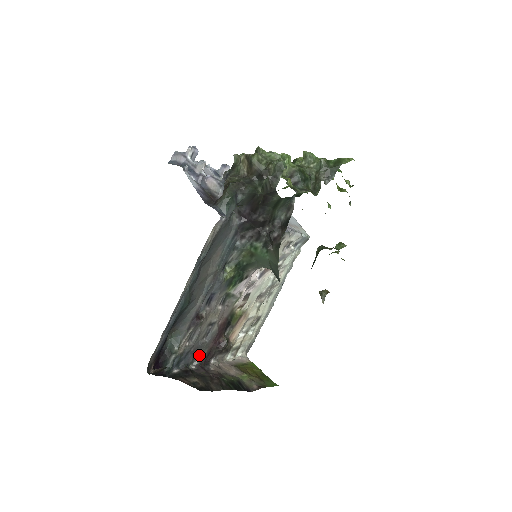
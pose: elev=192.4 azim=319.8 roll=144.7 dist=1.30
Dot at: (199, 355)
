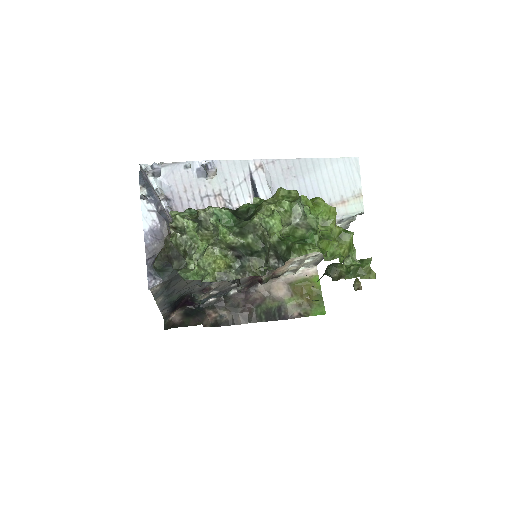
Dot at: occluded
